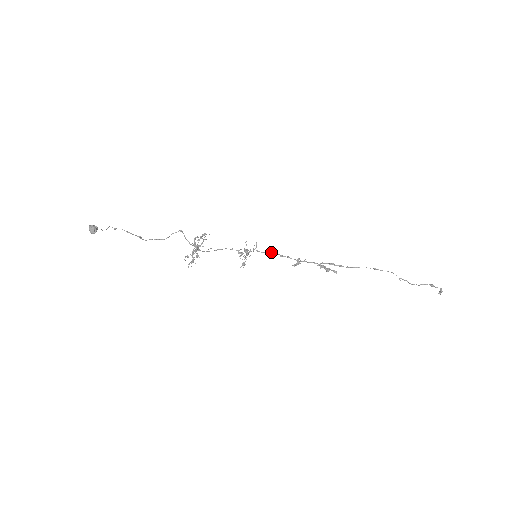
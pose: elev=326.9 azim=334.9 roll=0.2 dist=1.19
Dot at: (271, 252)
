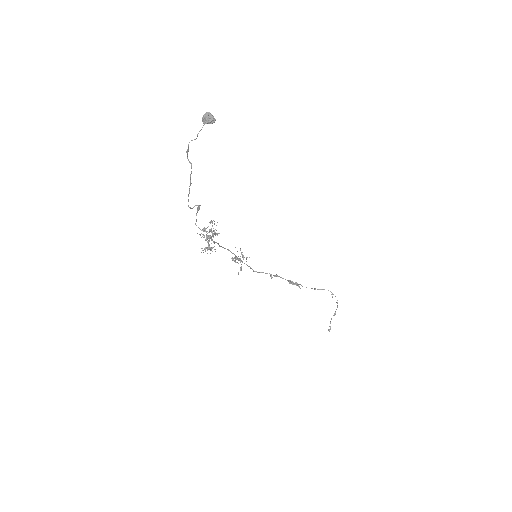
Dot at: (249, 266)
